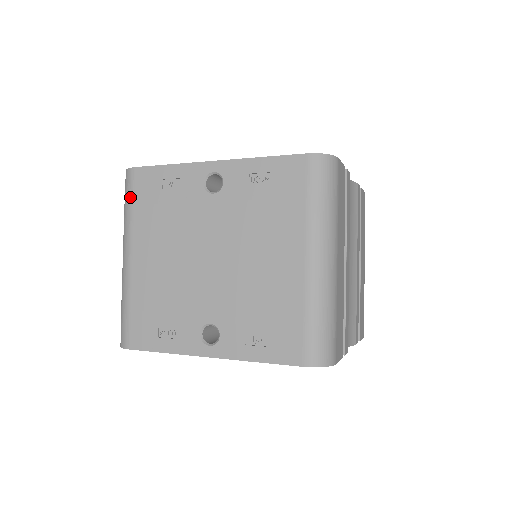
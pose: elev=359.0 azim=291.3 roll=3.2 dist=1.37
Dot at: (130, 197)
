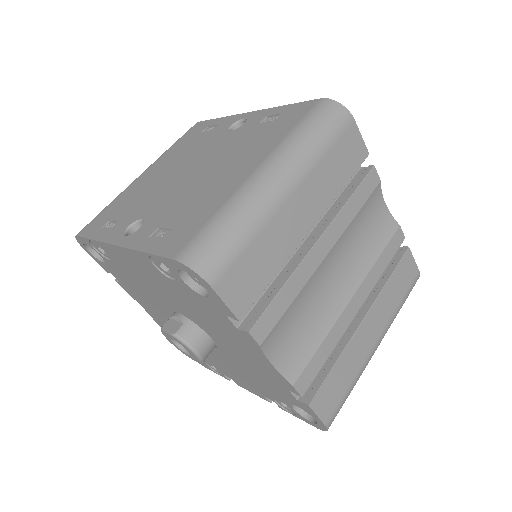
Dot at: (179, 139)
